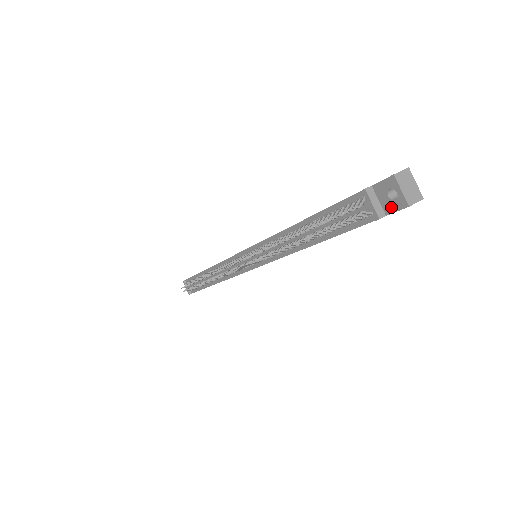
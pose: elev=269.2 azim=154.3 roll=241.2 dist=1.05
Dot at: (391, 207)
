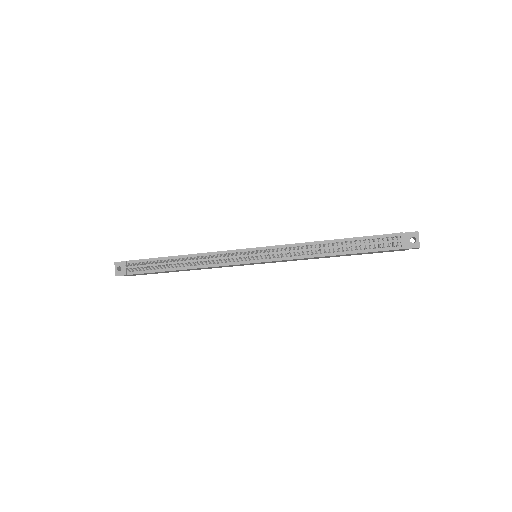
Dot at: (409, 246)
